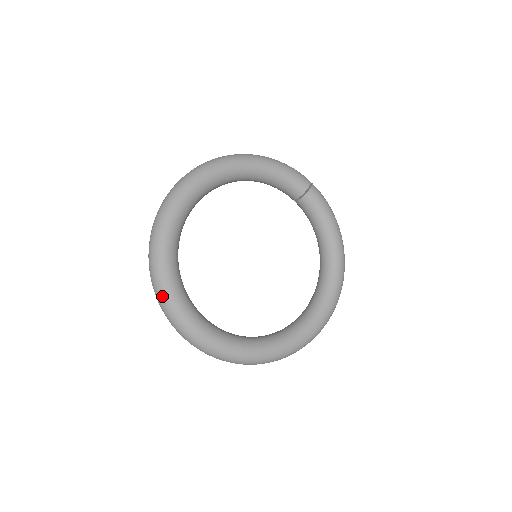
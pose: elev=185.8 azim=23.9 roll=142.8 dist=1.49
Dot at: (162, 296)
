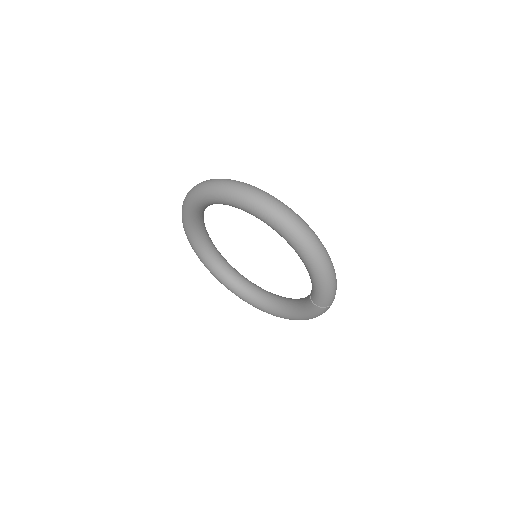
Dot at: (189, 195)
